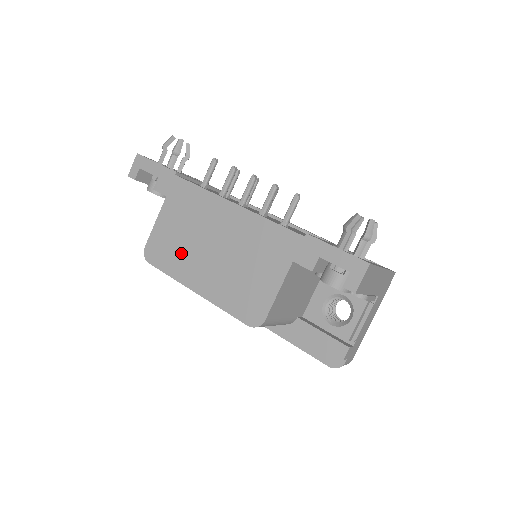
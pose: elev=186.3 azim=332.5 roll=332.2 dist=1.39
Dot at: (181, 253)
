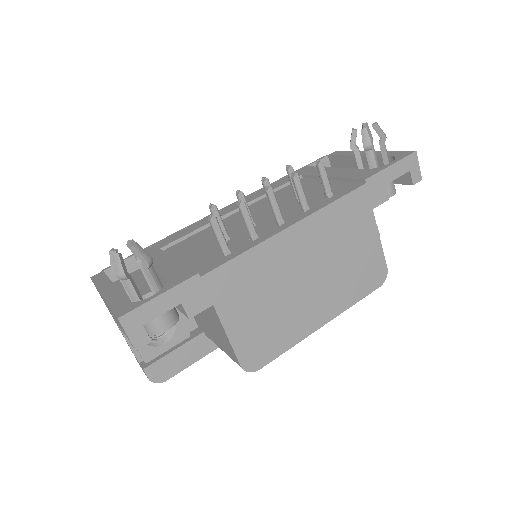
Dot at: (283, 321)
